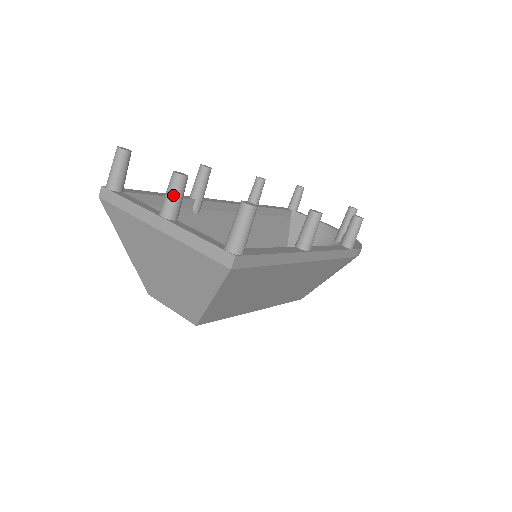
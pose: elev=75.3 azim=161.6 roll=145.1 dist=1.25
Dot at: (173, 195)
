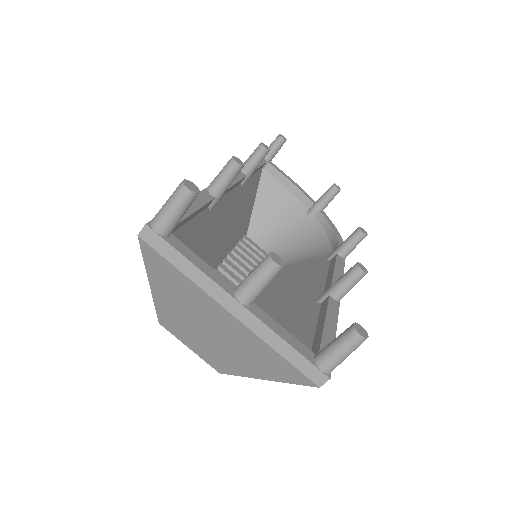
Dot at: (263, 284)
